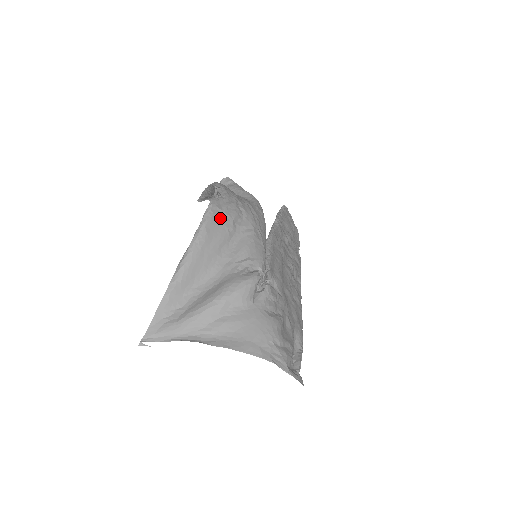
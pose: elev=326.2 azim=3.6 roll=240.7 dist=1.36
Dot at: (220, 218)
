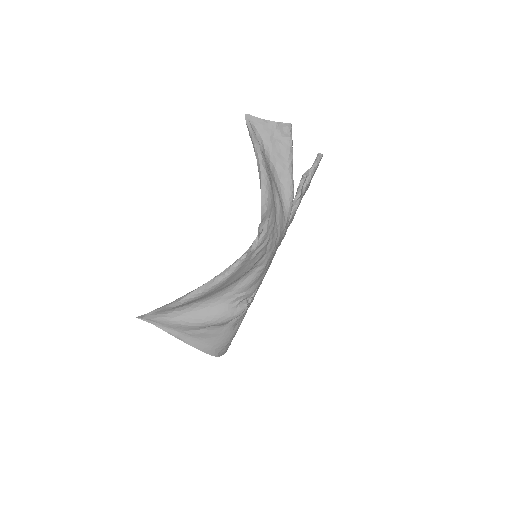
Dot at: (244, 267)
